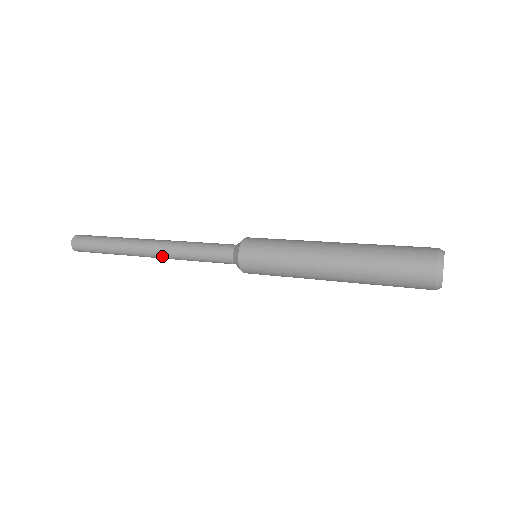
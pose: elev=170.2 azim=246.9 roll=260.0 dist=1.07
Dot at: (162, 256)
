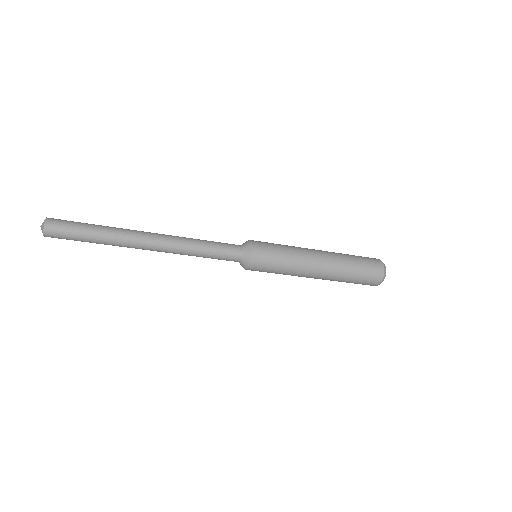
Dot at: (168, 242)
